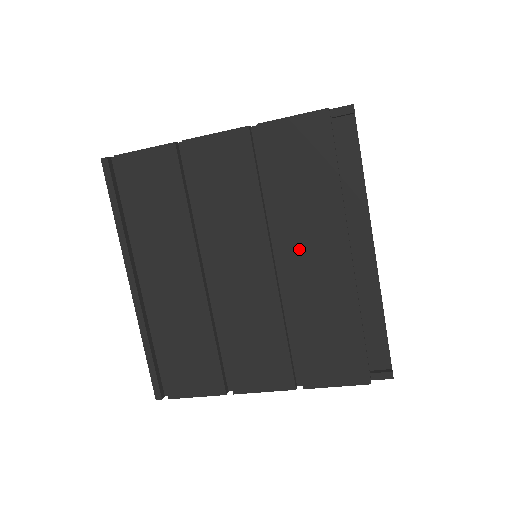
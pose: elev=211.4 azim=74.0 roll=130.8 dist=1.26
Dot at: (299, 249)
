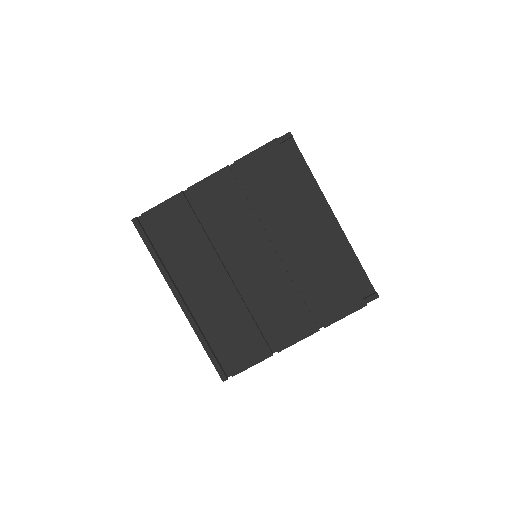
Dot at: (288, 233)
